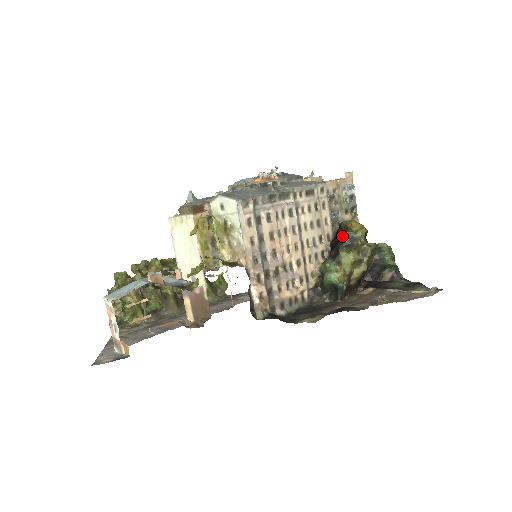
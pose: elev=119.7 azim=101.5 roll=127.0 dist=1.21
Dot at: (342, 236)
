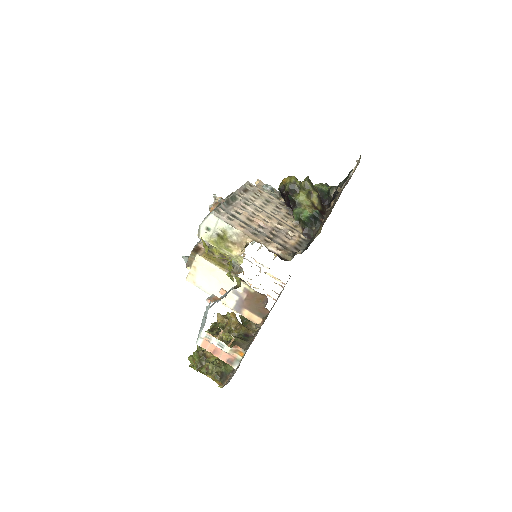
Dot at: (286, 191)
